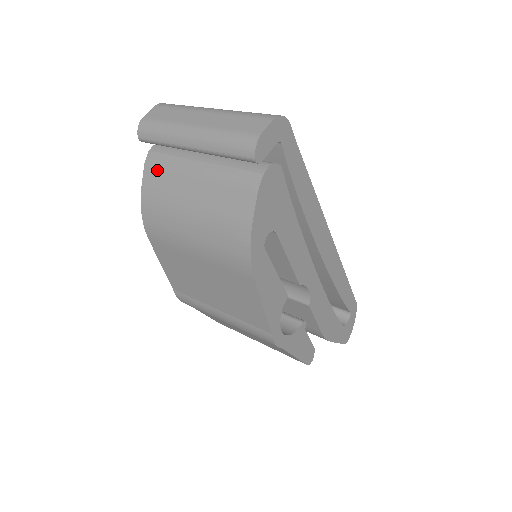
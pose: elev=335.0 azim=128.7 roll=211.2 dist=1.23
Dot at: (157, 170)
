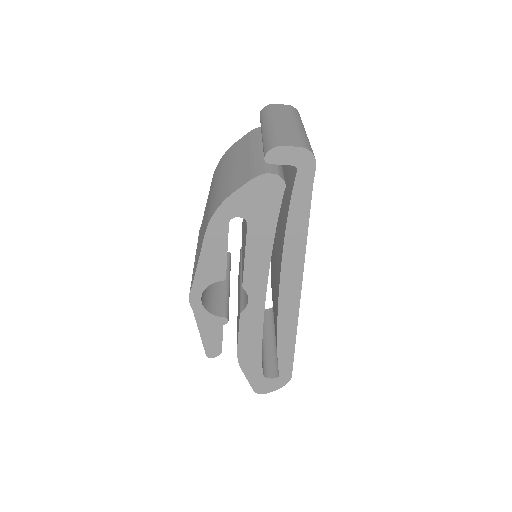
Dot at: (249, 138)
